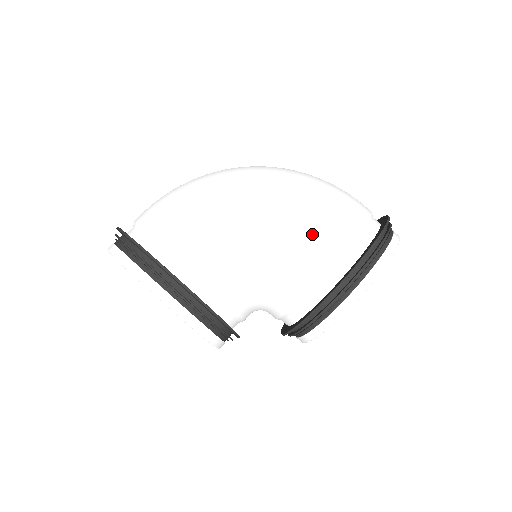
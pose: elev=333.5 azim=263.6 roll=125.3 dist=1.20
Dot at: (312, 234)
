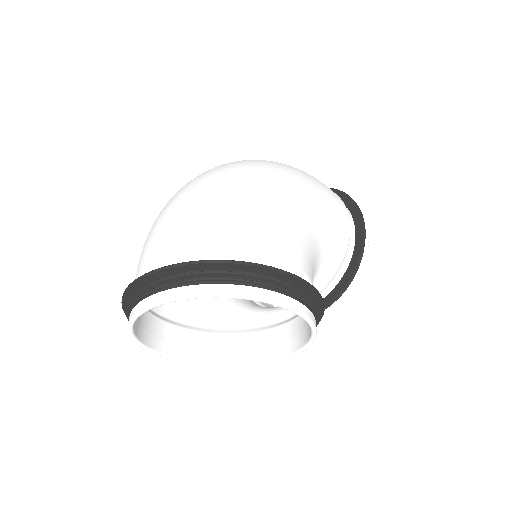
Dot at: (333, 209)
